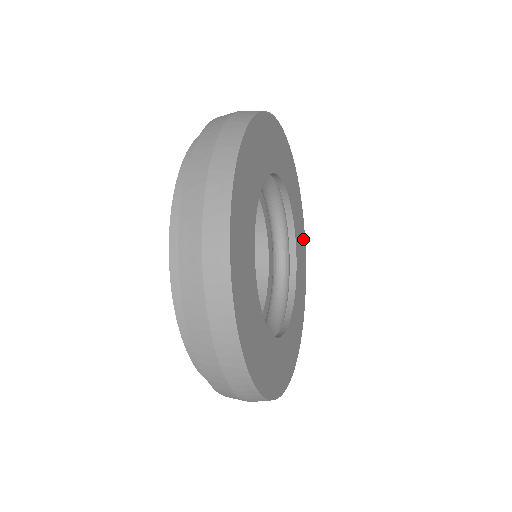
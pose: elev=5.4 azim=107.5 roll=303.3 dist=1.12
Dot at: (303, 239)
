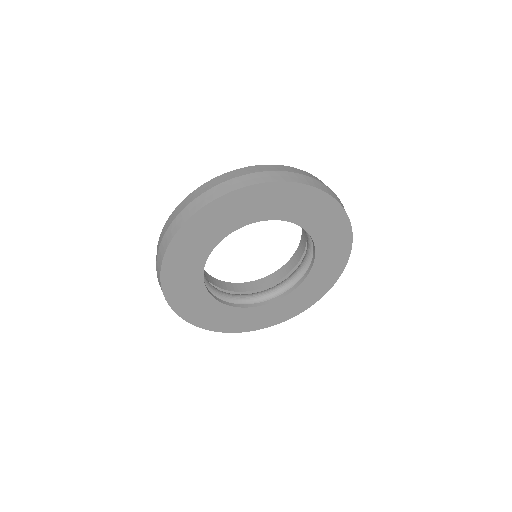
Dot at: (345, 250)
